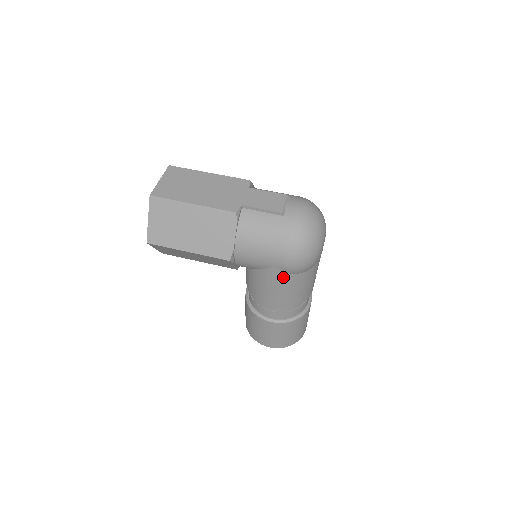
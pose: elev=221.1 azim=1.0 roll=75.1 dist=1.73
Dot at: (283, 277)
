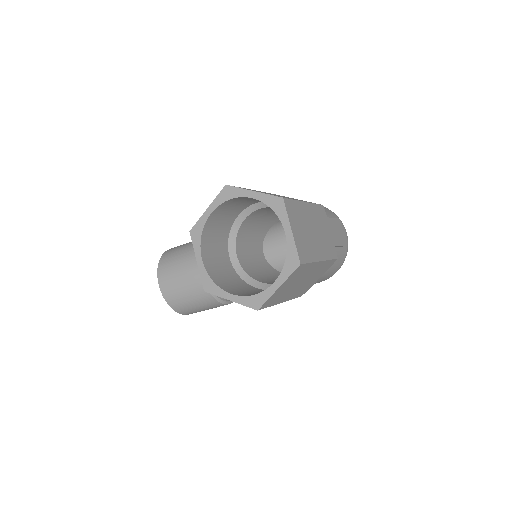
Dot at: occluded
